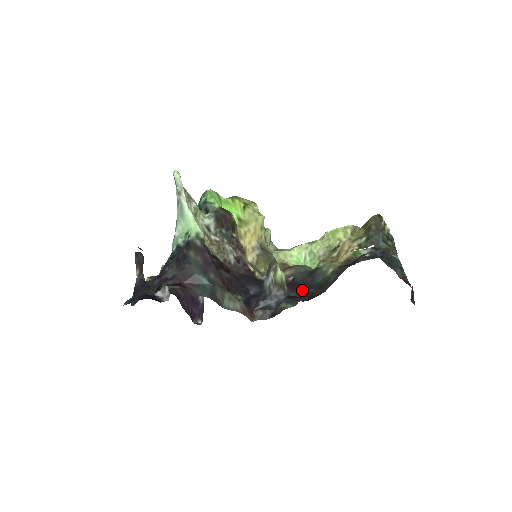
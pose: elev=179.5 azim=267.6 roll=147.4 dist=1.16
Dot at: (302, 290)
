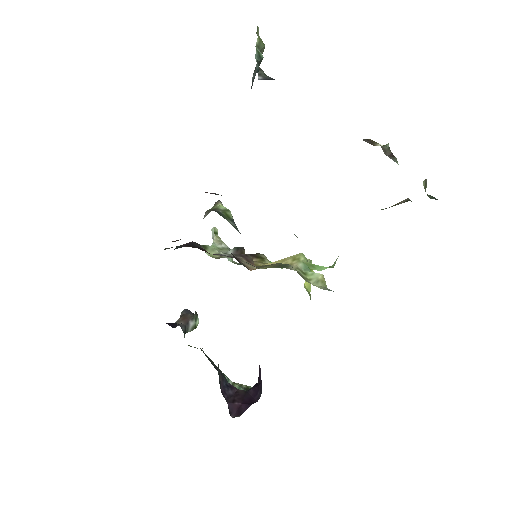
Dot at: occluded
